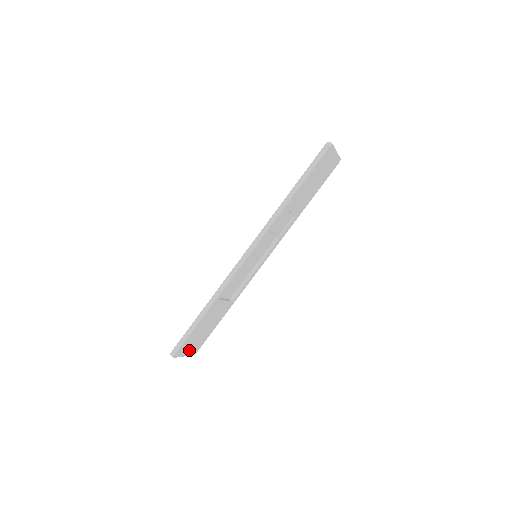
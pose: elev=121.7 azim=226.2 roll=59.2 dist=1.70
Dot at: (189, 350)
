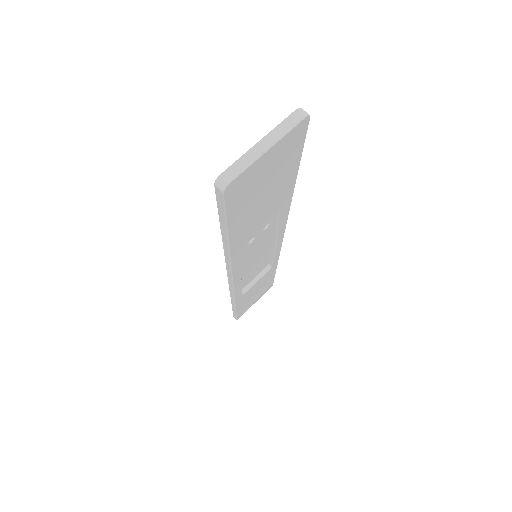
Dot at: (256, 299)
